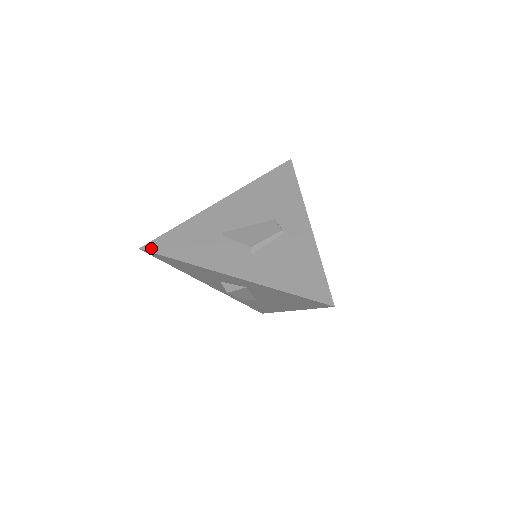
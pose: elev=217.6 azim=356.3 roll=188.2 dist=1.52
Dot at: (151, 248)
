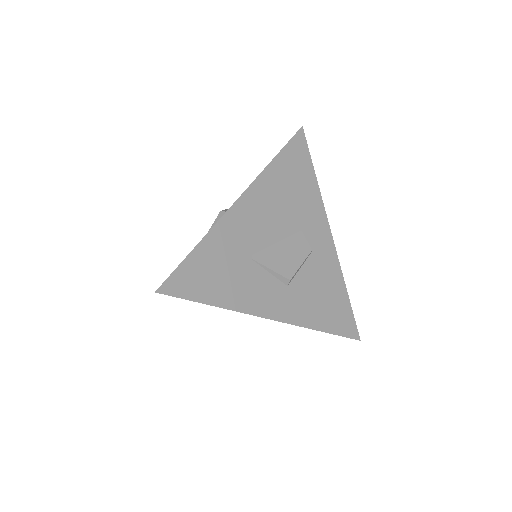
Dot at: (172, 290)
